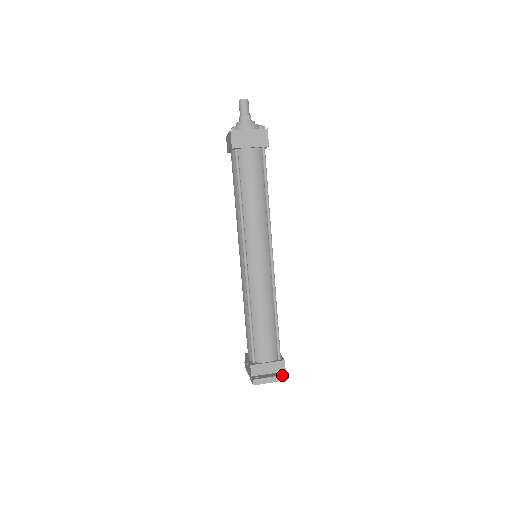
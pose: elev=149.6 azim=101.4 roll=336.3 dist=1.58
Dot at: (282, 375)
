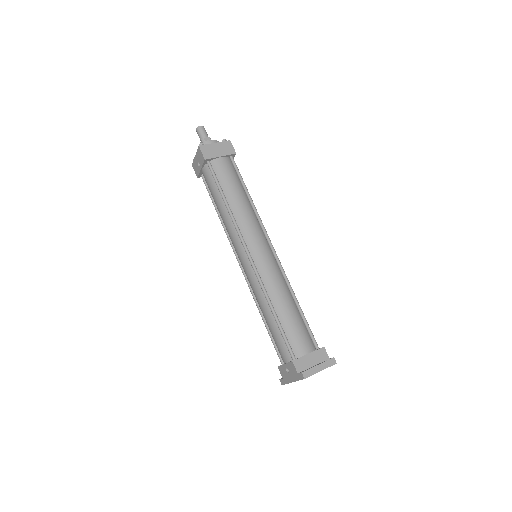
Dot at: (329, 359)
